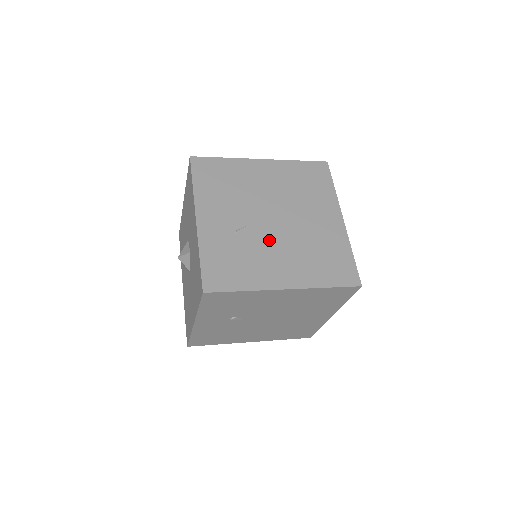
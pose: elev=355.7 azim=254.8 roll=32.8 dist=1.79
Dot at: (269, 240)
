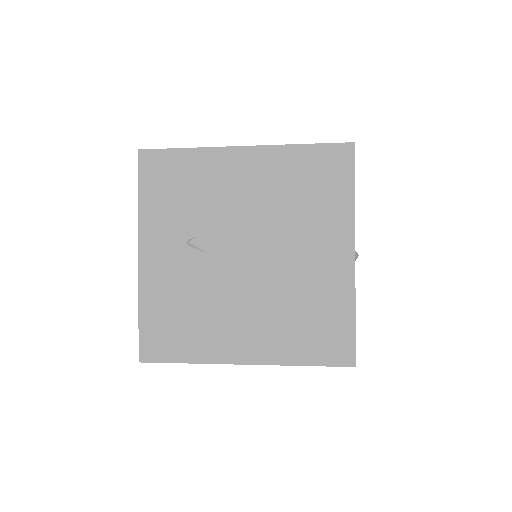
Dot at: occluded
